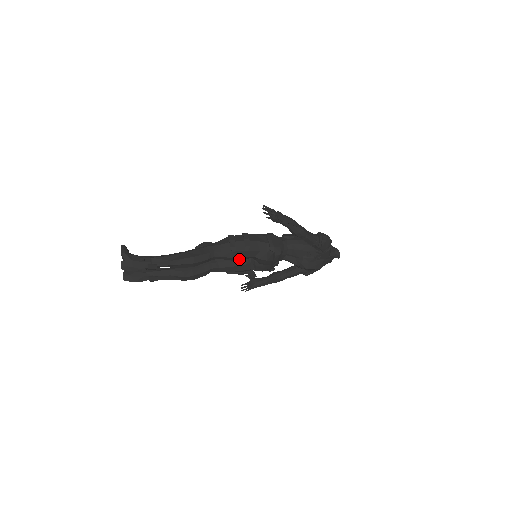
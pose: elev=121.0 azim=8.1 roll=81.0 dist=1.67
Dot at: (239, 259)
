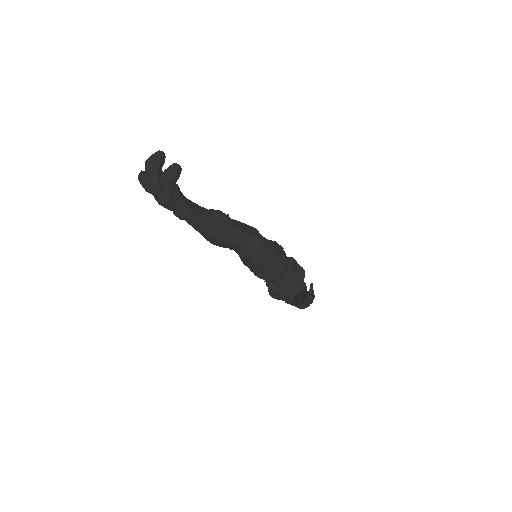
Dot at: occluded
